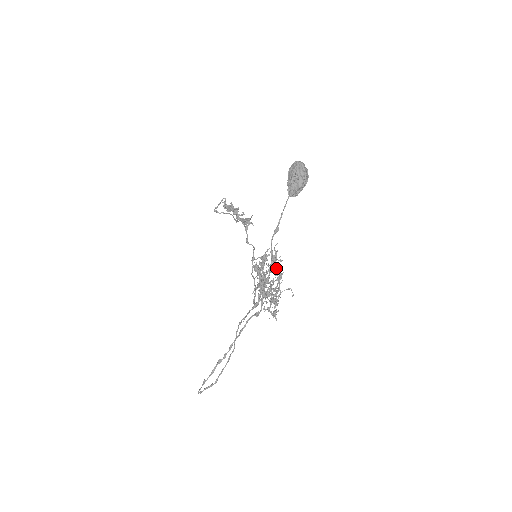
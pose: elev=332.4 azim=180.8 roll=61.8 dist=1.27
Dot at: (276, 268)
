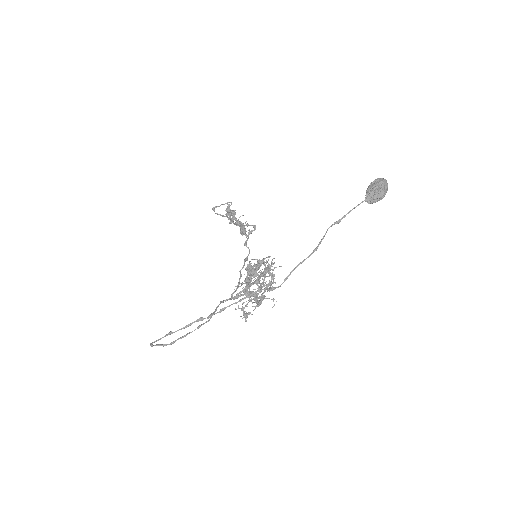
Dot at: (268, 276)
